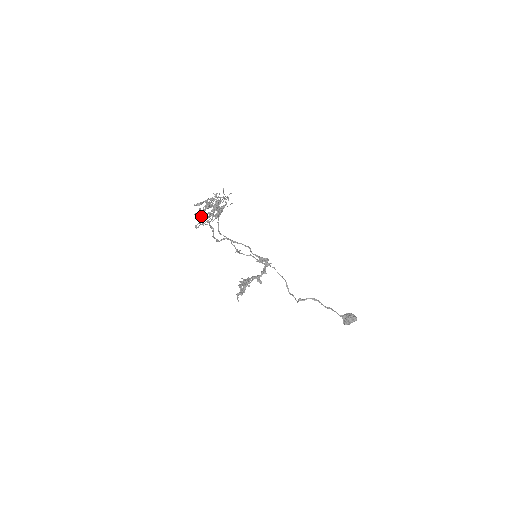
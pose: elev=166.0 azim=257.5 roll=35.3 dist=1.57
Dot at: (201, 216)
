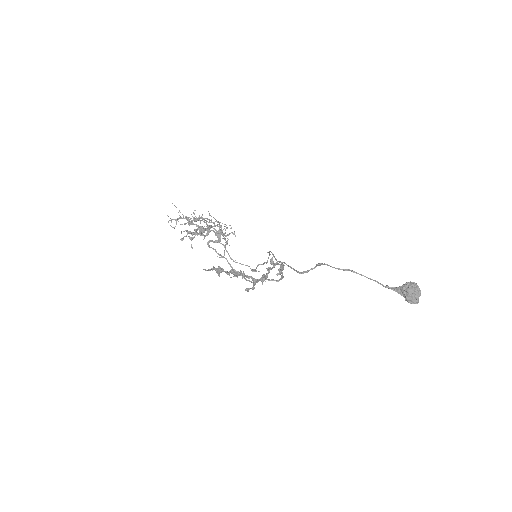
Dot at: (188, 233)
